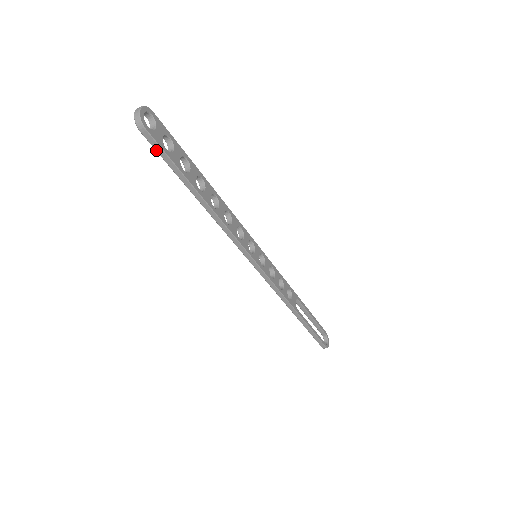
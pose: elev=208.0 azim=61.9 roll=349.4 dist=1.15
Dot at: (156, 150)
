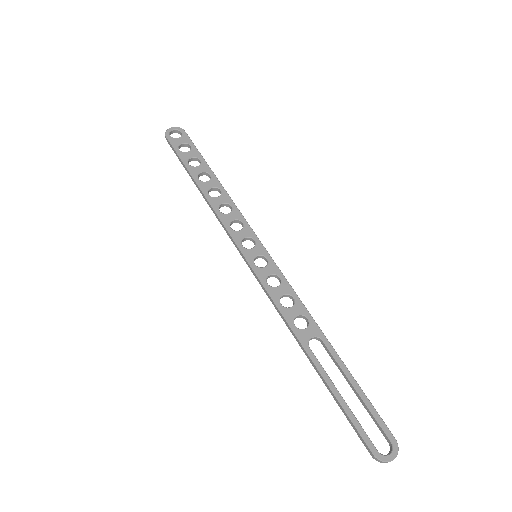
Dot at: occluded
